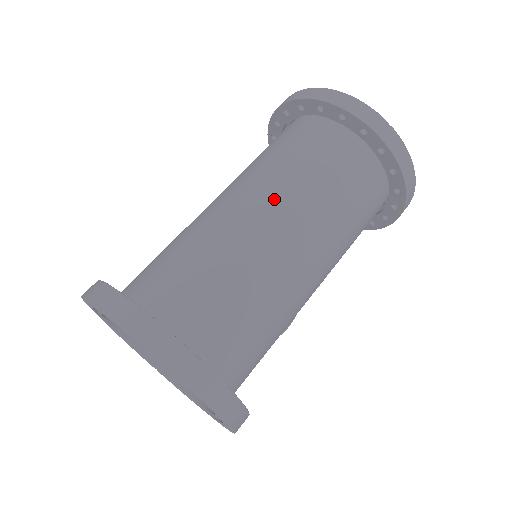
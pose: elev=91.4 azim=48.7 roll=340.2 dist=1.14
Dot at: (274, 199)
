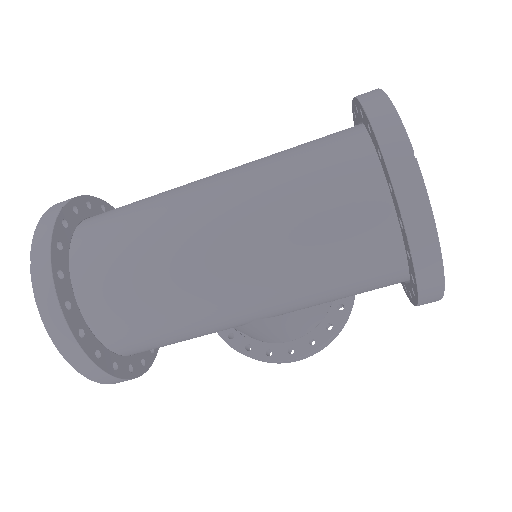
Dot at: (234, 188)
